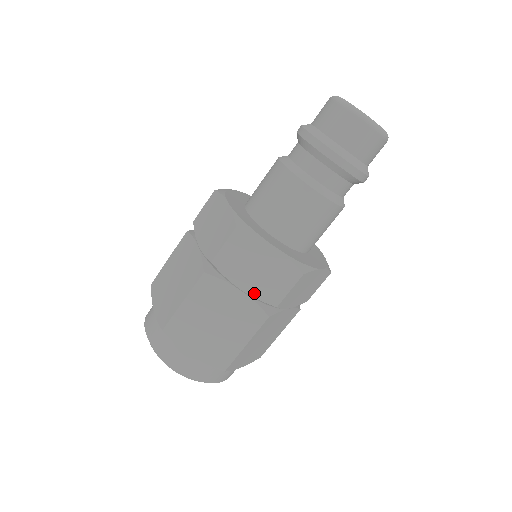
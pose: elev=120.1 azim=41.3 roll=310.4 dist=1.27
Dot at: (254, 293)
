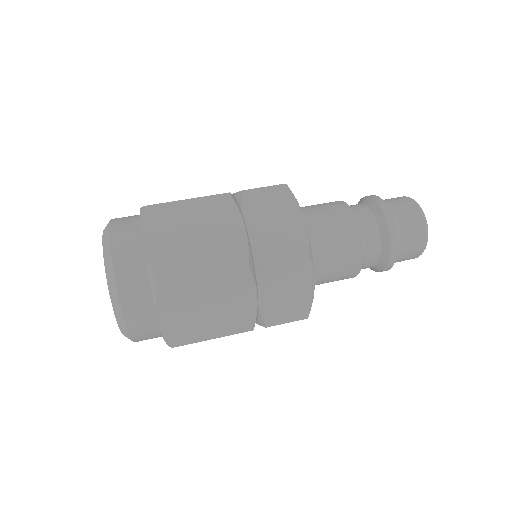
Dot at: (264, 307)
